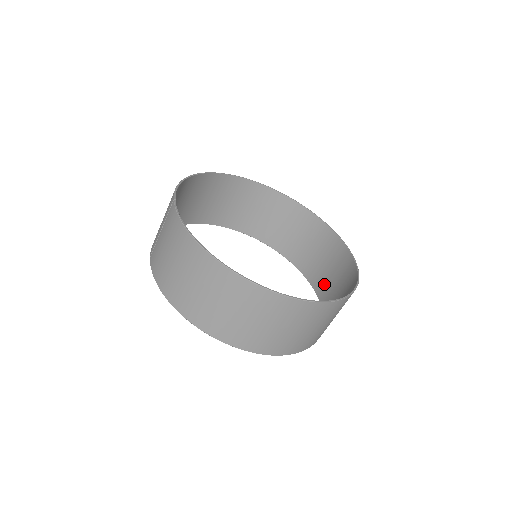
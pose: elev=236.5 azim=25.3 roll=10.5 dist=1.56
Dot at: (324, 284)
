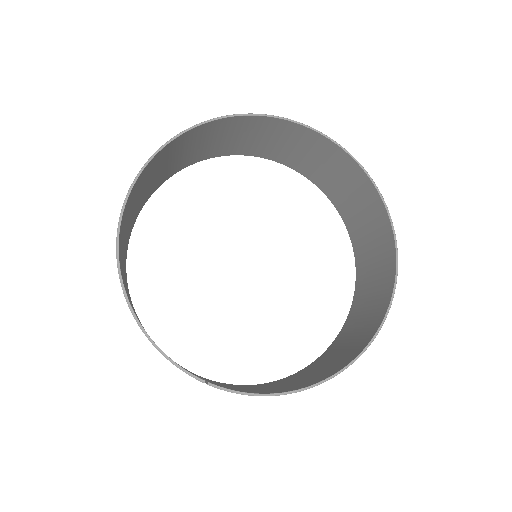
Dot at: (288, 157)
